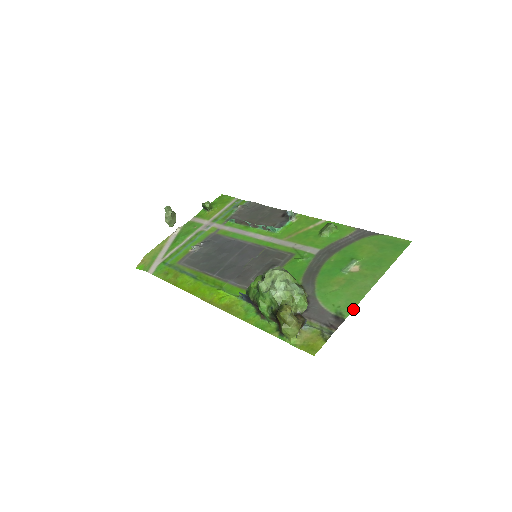
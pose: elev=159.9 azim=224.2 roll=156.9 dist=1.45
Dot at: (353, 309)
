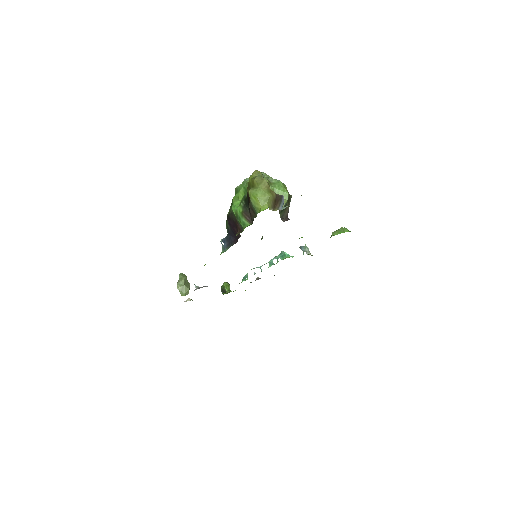
Dot at: occluded
